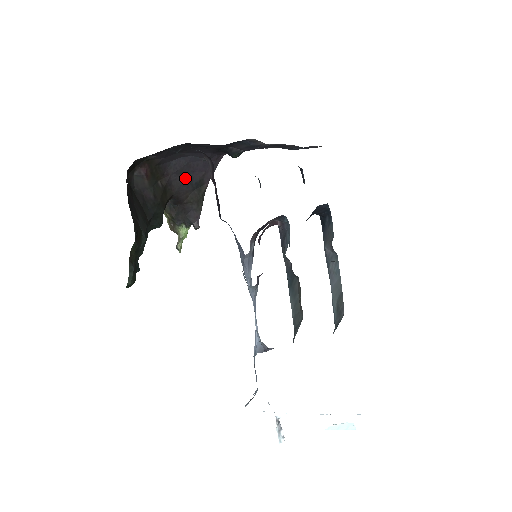
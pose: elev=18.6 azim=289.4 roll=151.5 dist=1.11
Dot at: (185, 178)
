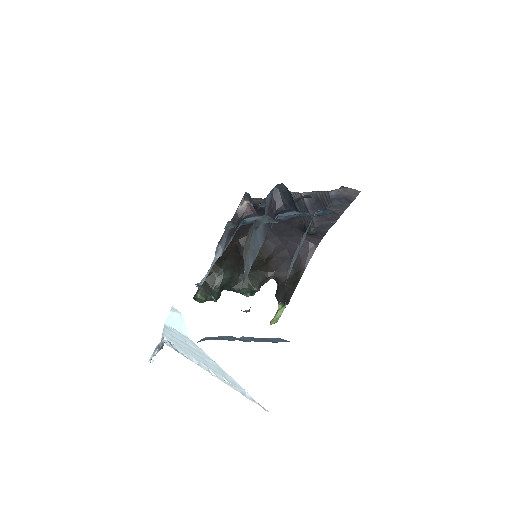
Dot at: (286, 261)
